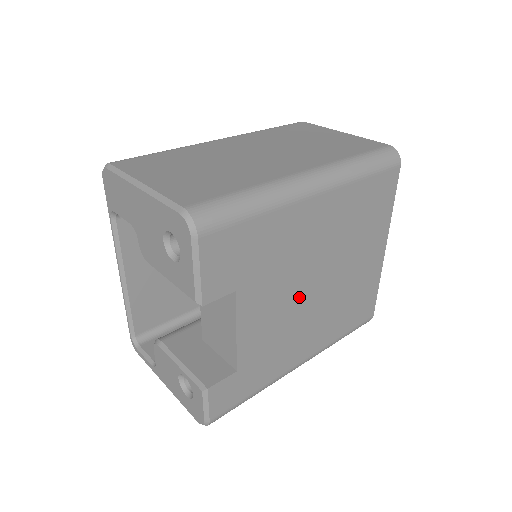
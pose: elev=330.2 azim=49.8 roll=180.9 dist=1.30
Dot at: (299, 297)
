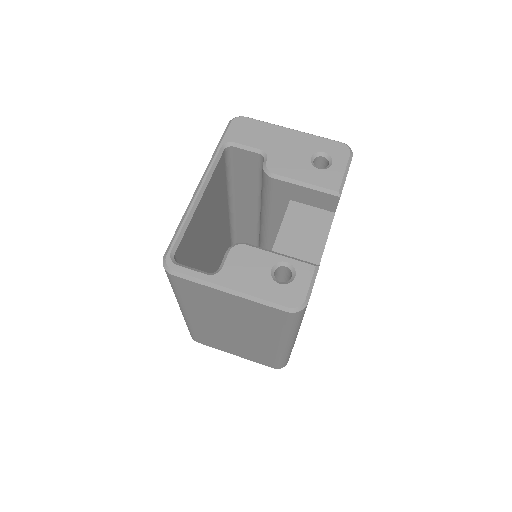
Dot at: occluded
